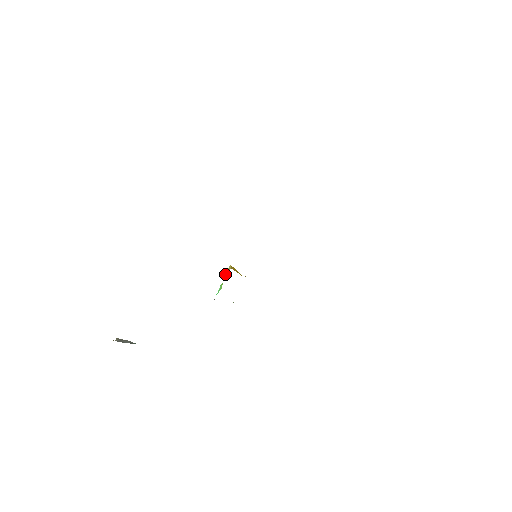
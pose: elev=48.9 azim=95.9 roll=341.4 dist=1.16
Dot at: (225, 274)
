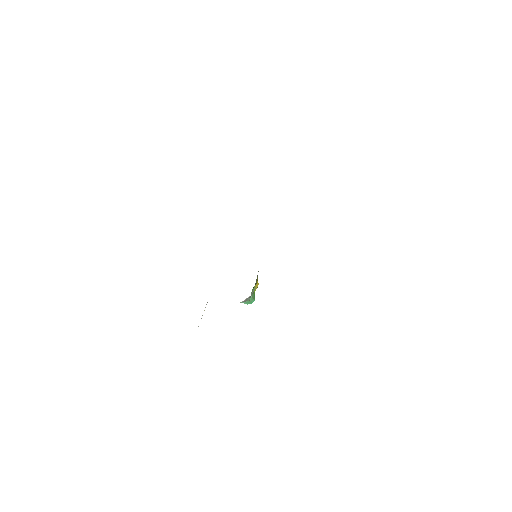
Dot at: occluded
